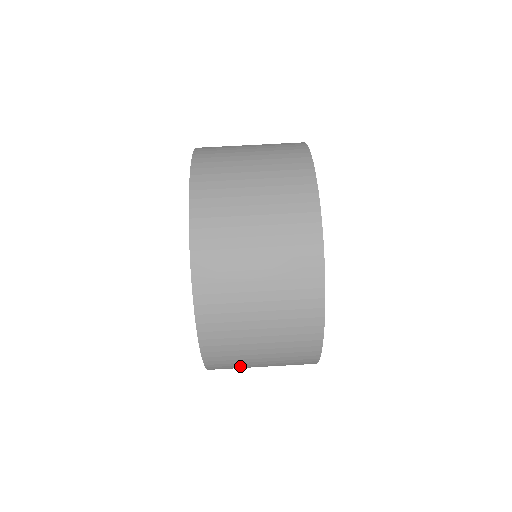
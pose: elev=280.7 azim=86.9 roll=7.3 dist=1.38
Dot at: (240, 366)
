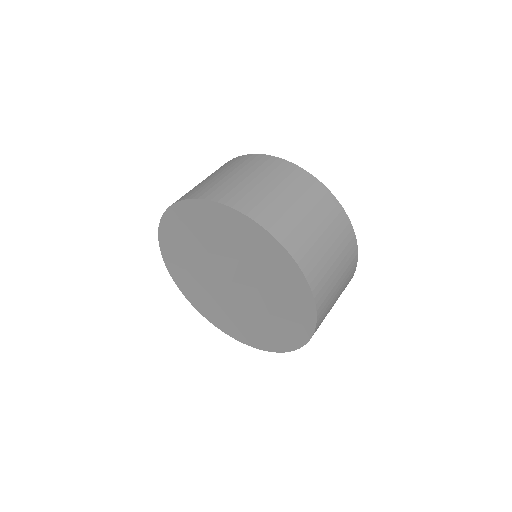
Dot at: (319, 257)
